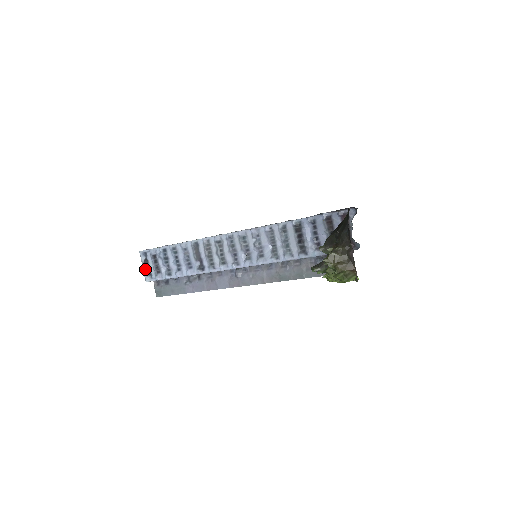
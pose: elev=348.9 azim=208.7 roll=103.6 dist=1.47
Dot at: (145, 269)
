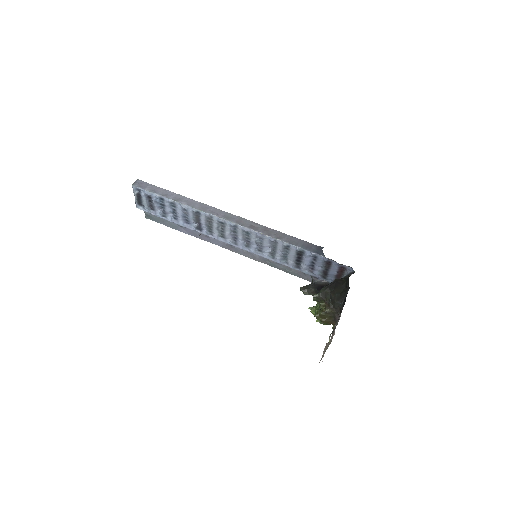
Dot at: (137, 200)
